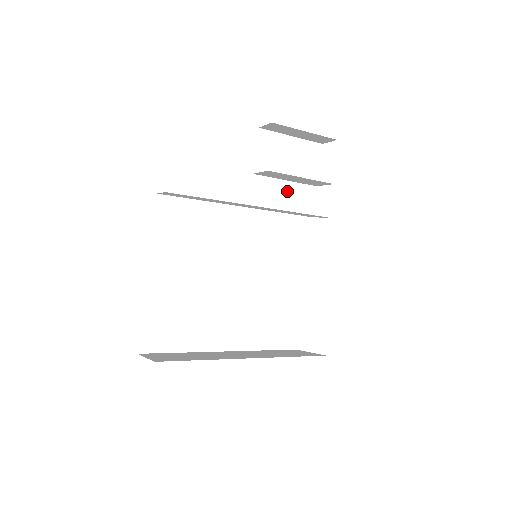
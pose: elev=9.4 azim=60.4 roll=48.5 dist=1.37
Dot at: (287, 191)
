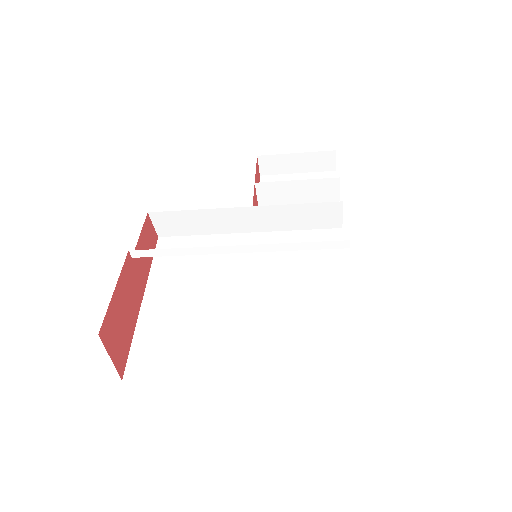
Dot at: occluded
